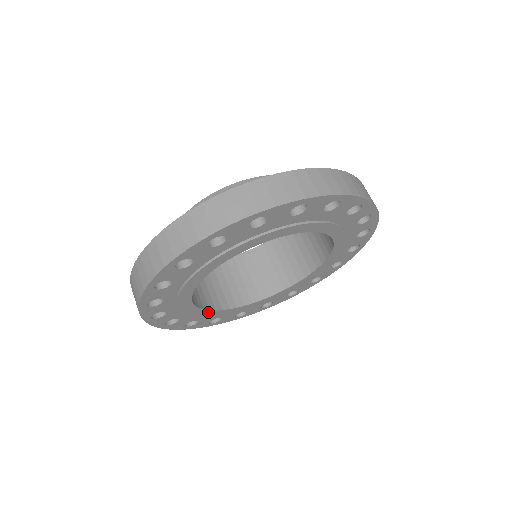
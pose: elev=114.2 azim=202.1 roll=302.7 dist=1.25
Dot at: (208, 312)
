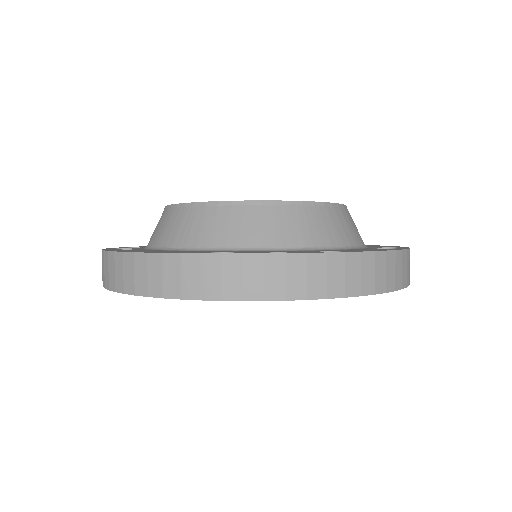
Dot at: occluded
